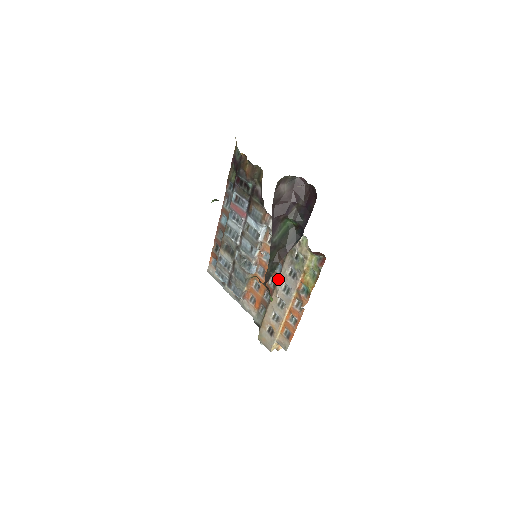
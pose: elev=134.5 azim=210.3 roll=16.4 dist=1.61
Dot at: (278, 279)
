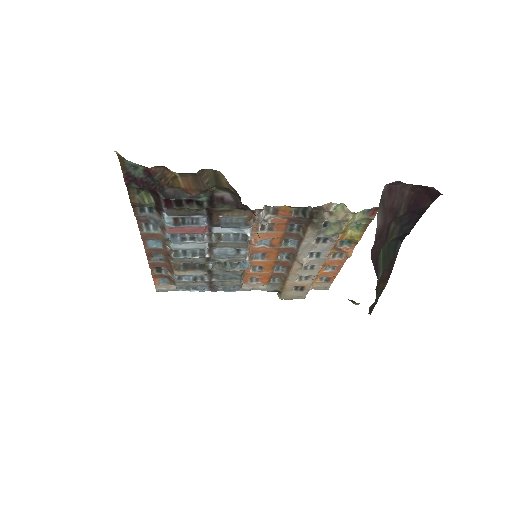
Dot at: (298, 253)
